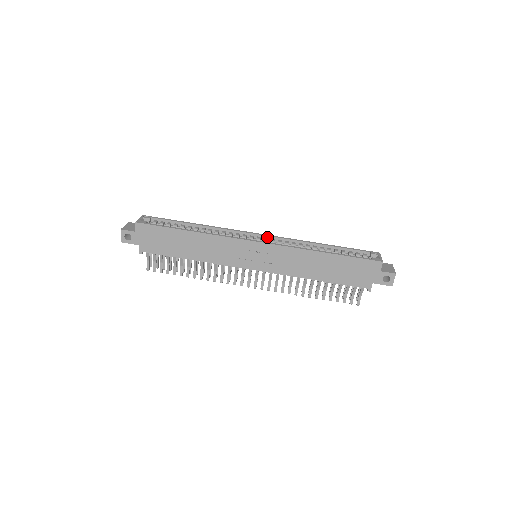
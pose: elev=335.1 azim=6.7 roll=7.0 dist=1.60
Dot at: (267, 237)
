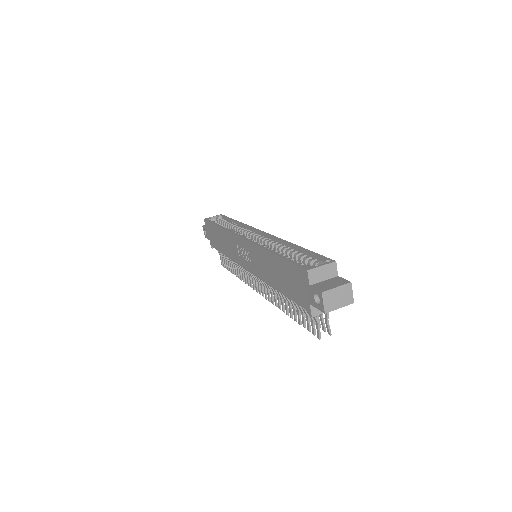
Dot at: (264, 235)
